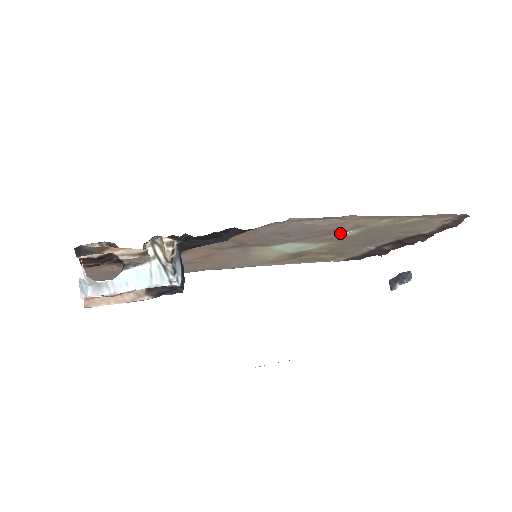
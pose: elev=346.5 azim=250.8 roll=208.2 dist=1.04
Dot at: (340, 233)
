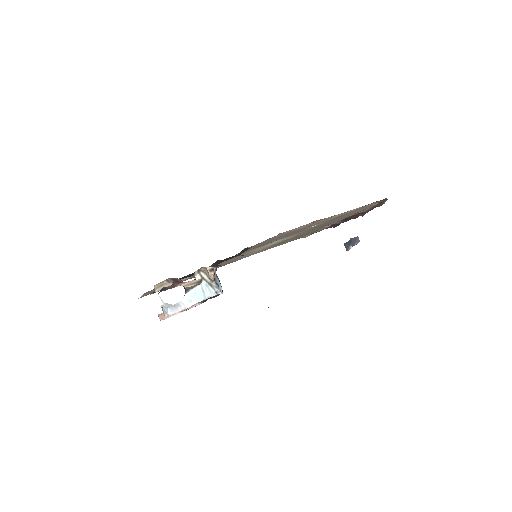
Dot at: (308, 228)
